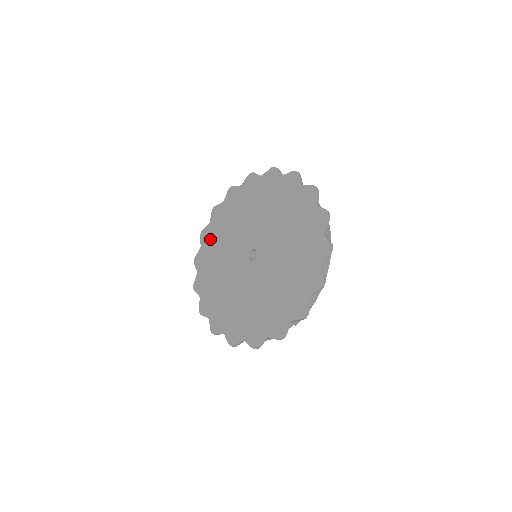
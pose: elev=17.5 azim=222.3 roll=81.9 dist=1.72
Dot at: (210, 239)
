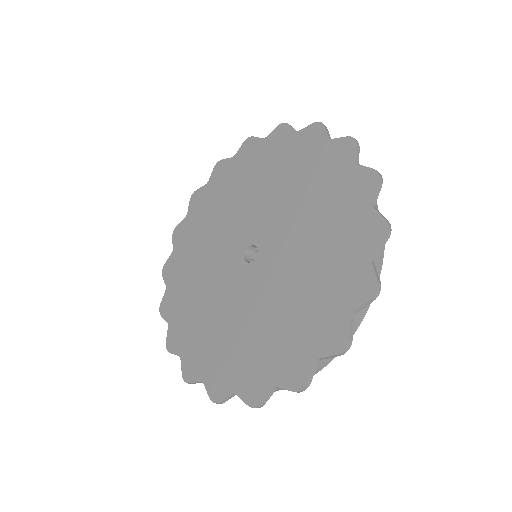
Dot at: (201, 207)
